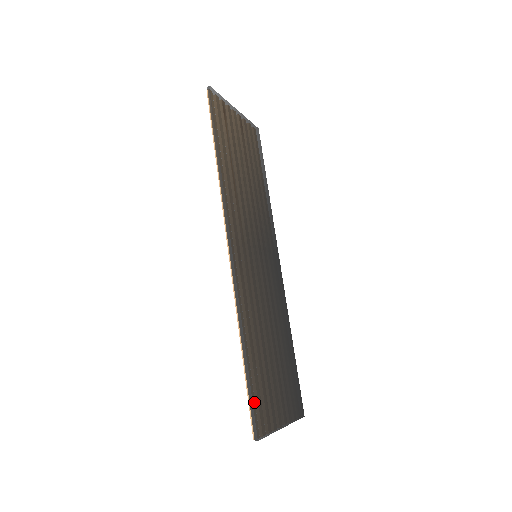
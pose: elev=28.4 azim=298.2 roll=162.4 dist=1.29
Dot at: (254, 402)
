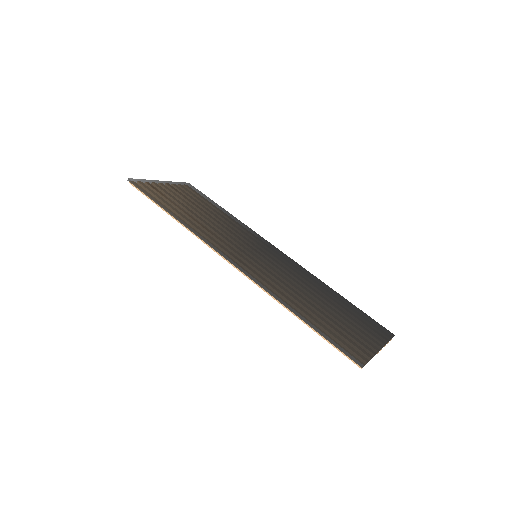
Dot at: (337, 343)
